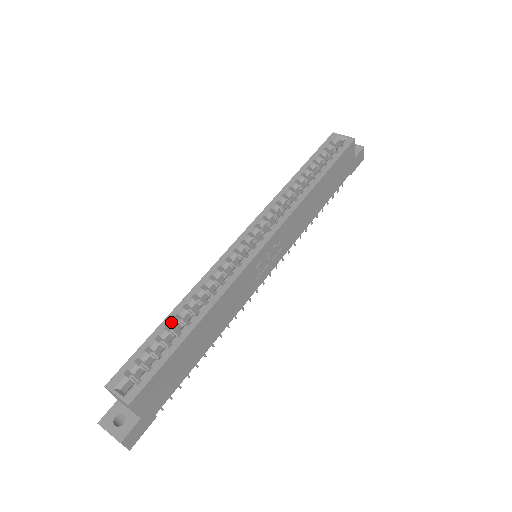
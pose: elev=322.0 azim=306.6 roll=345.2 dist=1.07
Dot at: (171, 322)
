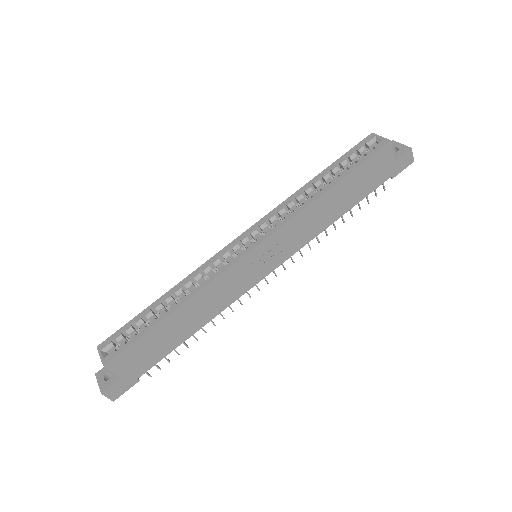
Dot at: (157, 305)
